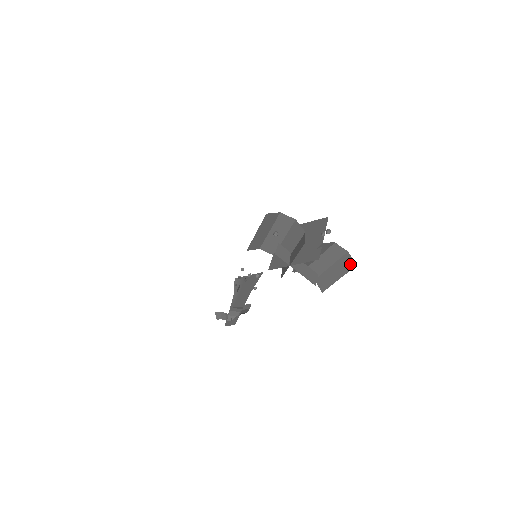
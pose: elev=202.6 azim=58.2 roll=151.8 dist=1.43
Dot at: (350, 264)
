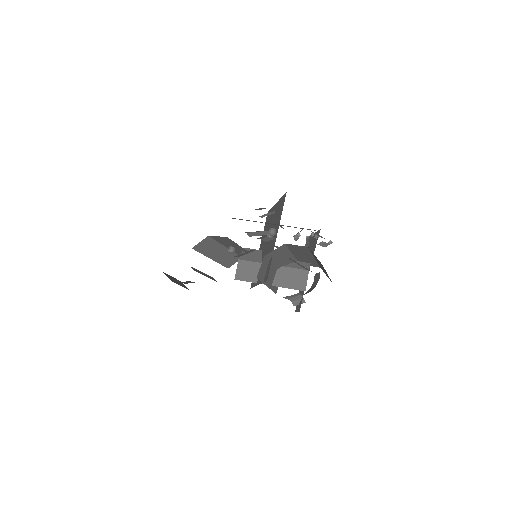
Dot at: (319, 262)
